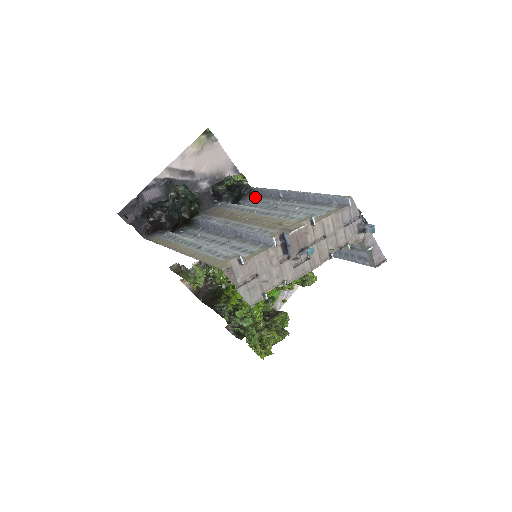
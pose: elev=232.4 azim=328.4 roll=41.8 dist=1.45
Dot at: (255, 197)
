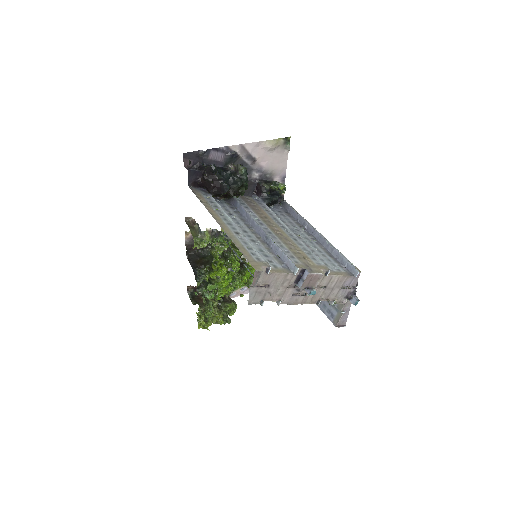
Dot at: (284, 211)
